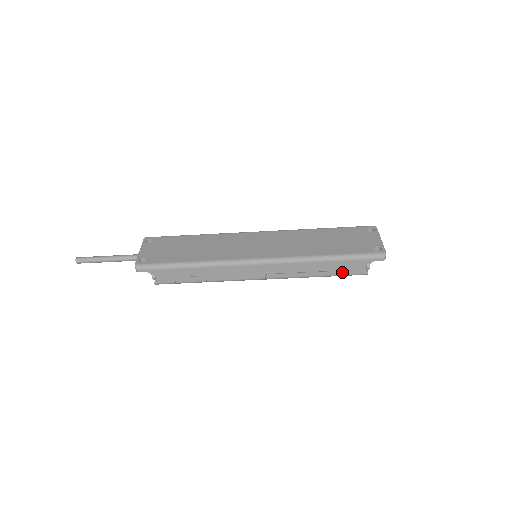
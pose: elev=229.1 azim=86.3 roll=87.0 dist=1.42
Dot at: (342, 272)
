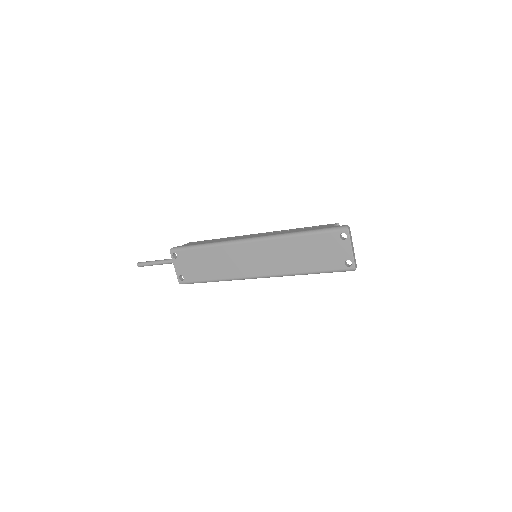
Dot at: occluded
